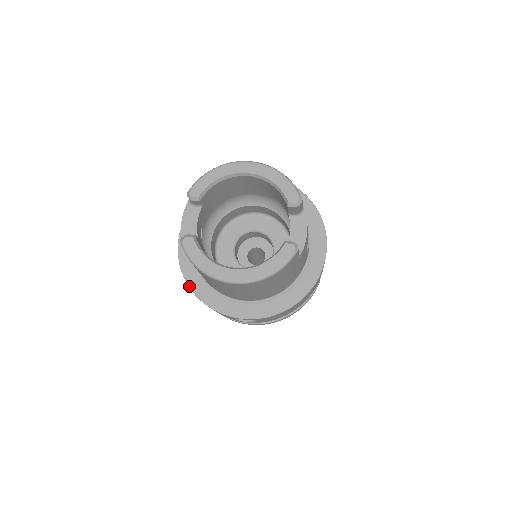
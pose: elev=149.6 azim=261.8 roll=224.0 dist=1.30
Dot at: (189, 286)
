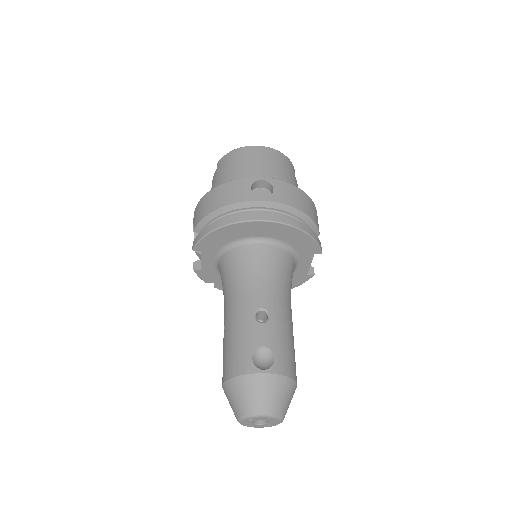
Dot at: (209, 192)
